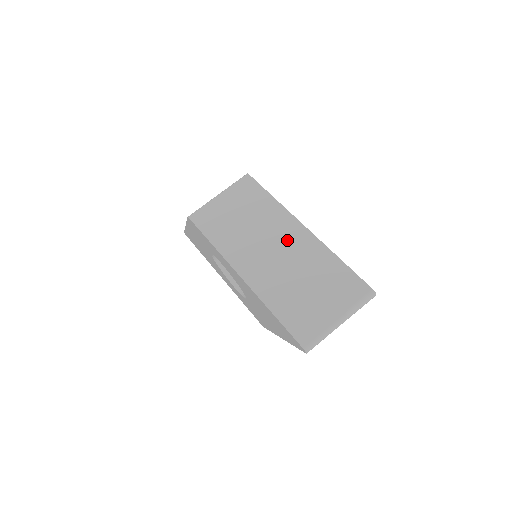
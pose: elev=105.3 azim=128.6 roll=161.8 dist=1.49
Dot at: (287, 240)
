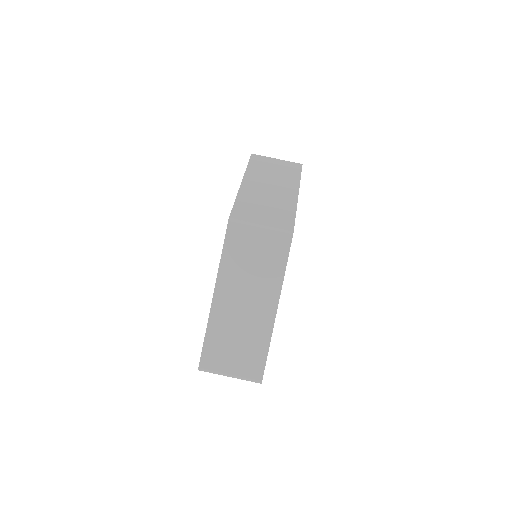
Dot at: (259, 306)
